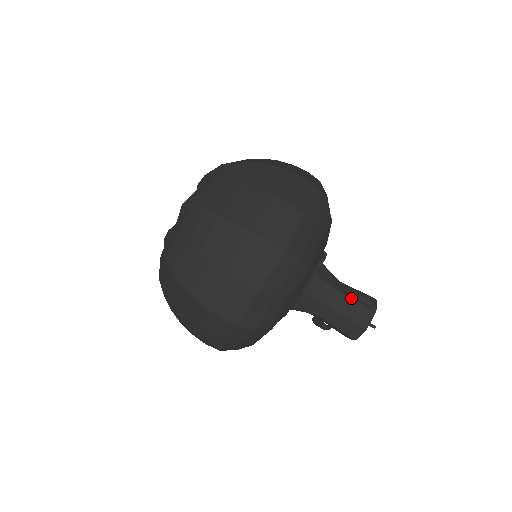
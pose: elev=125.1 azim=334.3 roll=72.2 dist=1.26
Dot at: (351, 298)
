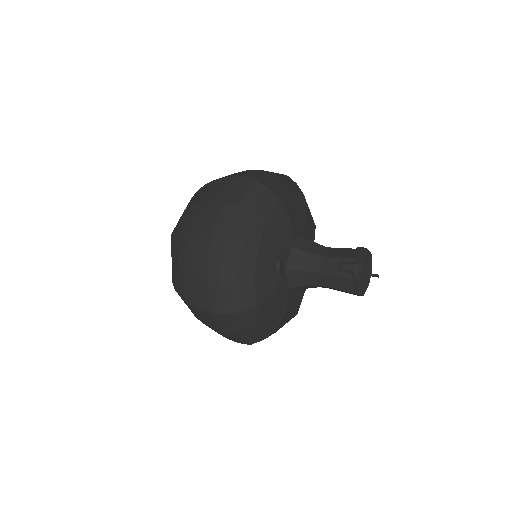
Dot at: (332, 274)
